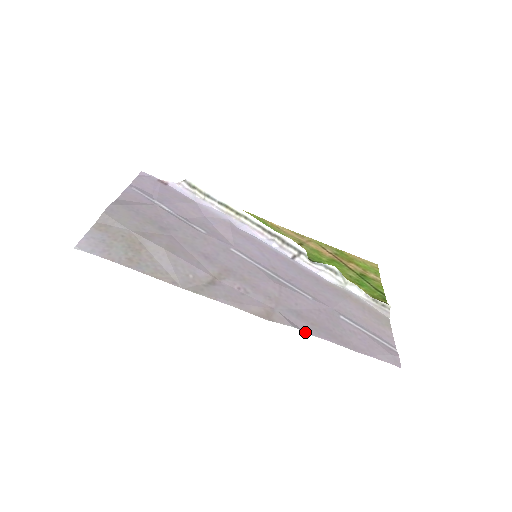
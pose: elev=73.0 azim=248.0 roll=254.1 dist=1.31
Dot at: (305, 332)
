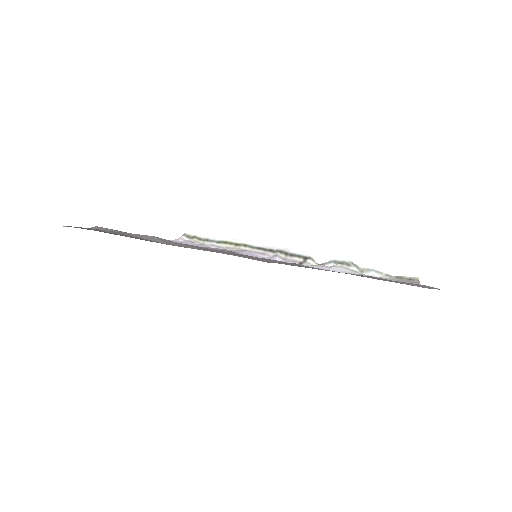
Dot at: (312, 268)
